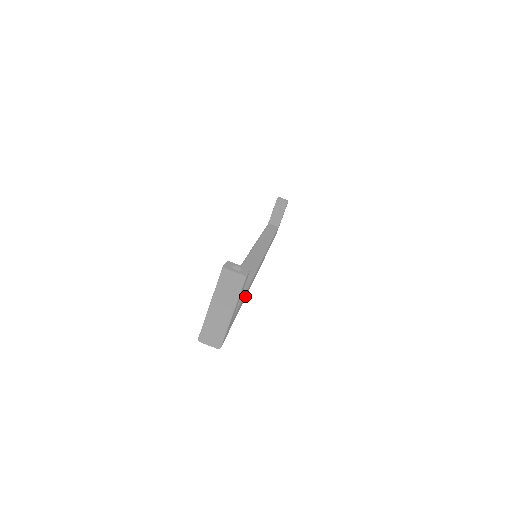
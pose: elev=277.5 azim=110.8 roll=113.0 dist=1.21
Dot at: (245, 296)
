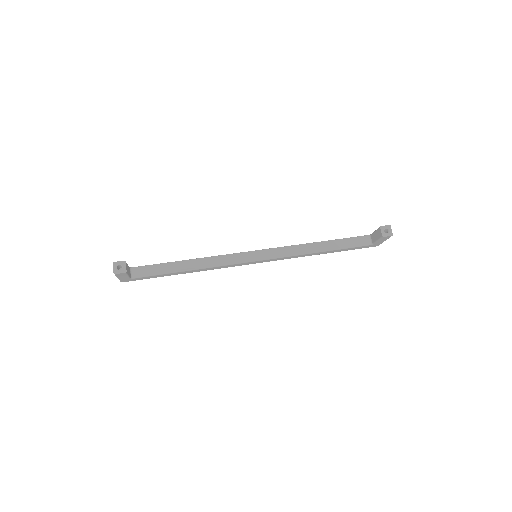
Dot at: (187, 272)
